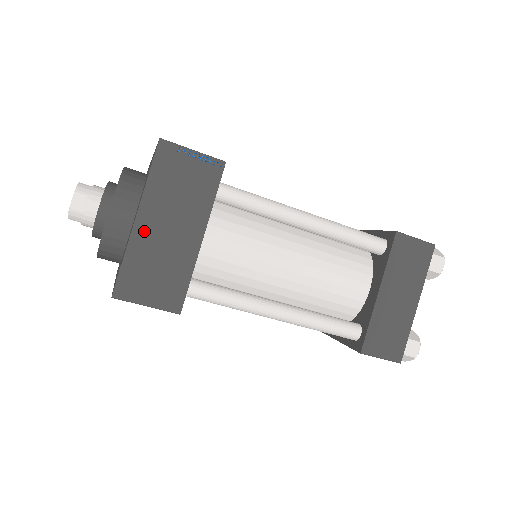
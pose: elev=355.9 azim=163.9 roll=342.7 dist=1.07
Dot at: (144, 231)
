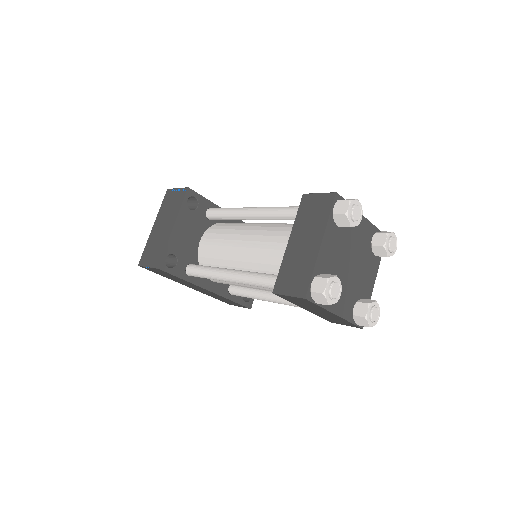
Dot at: (154, 231)
